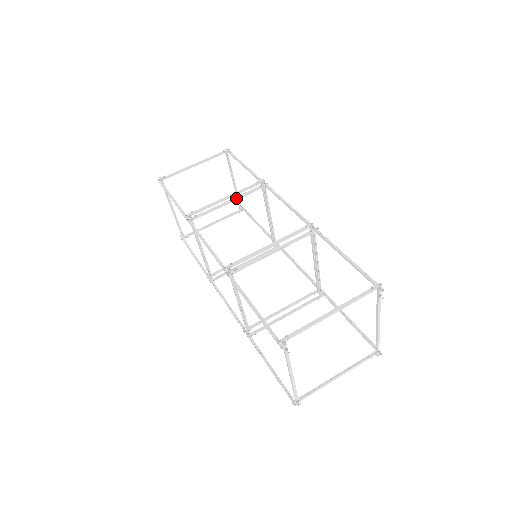
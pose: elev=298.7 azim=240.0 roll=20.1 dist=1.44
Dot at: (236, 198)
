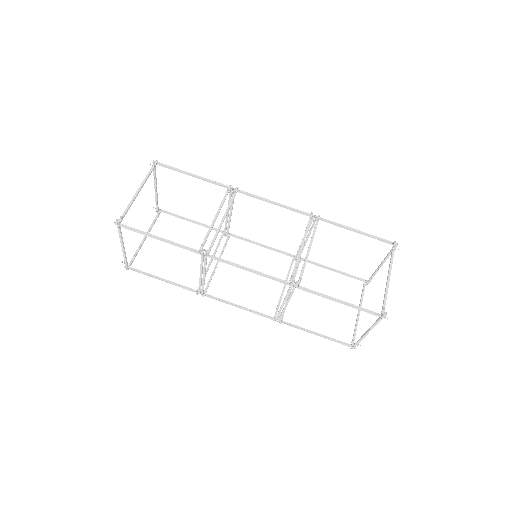
Dot at: occluded
